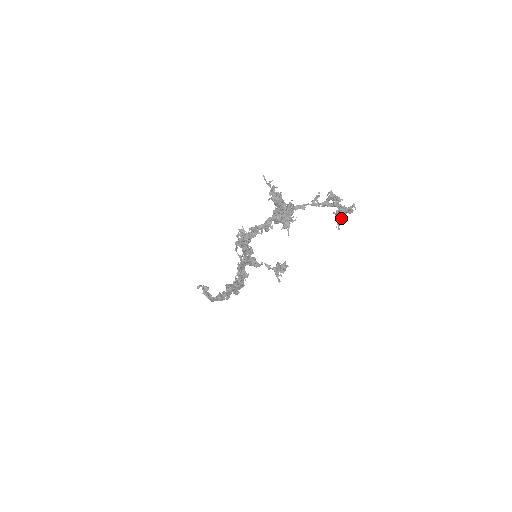
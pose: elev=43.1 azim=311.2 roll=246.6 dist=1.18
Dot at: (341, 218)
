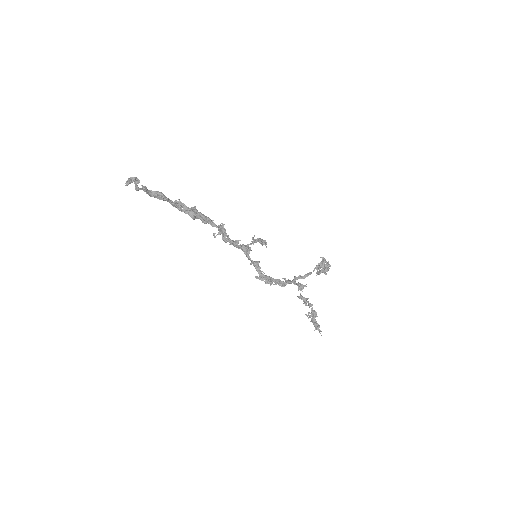
Dot at: occluded
